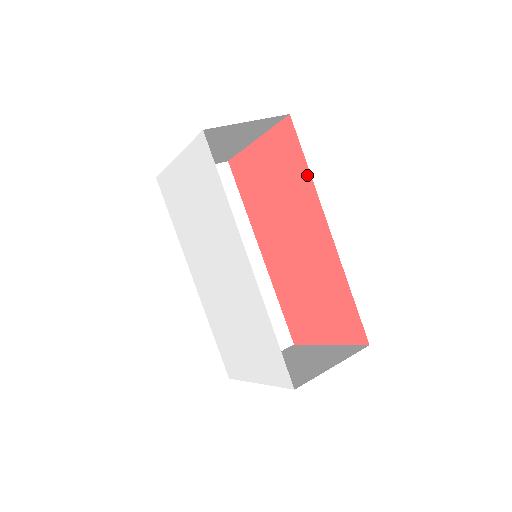
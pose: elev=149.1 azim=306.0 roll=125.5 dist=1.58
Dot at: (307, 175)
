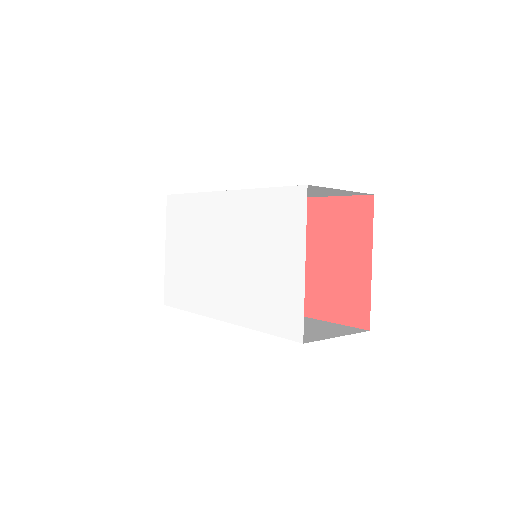
Dot at: occluded
